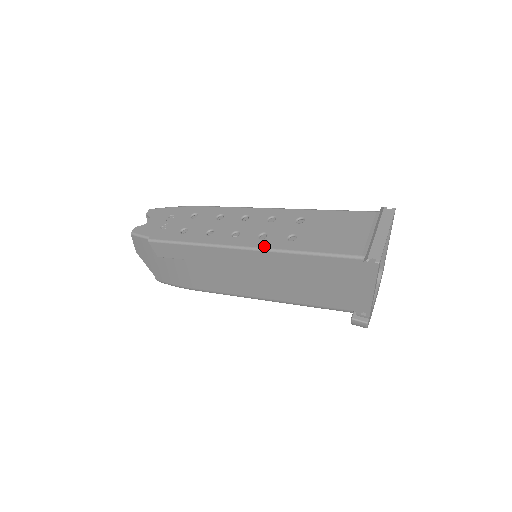
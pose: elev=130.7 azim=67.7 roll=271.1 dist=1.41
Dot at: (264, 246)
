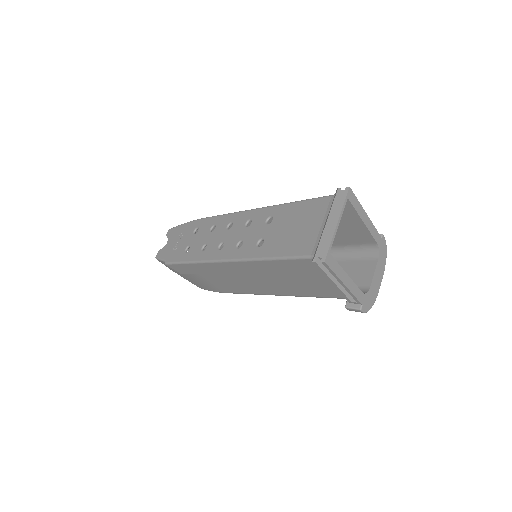
Dot at: (239, 256)
